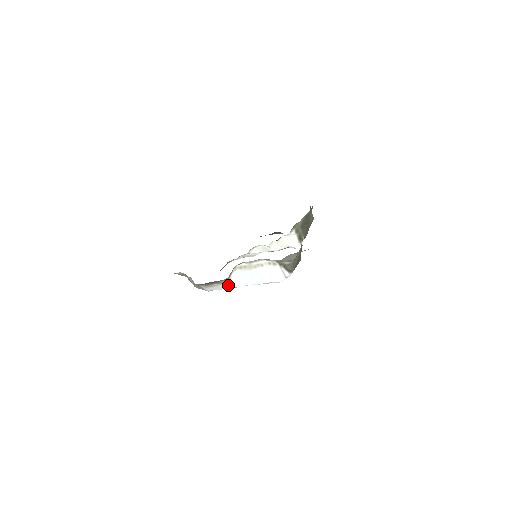
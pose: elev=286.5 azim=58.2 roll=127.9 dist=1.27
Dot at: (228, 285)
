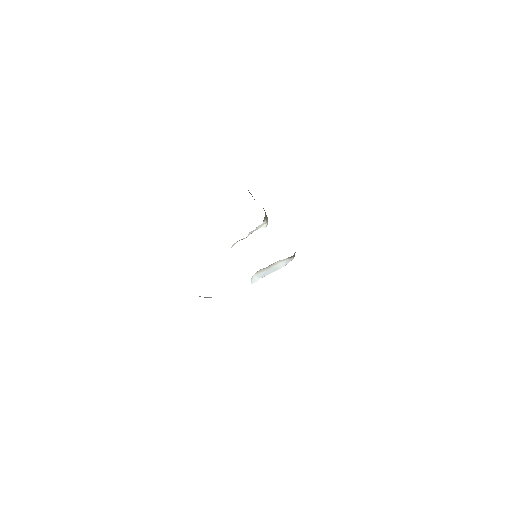
Dot at: occluded
